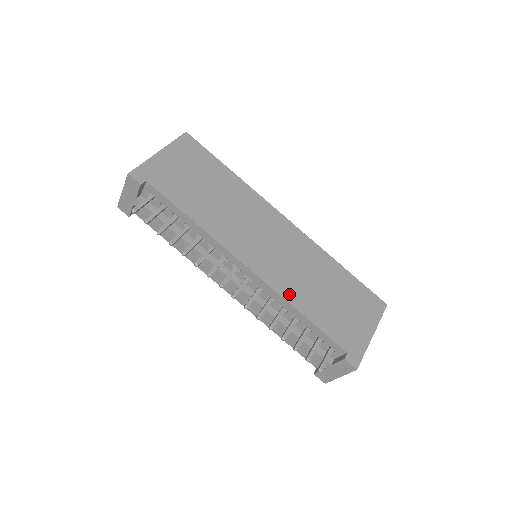
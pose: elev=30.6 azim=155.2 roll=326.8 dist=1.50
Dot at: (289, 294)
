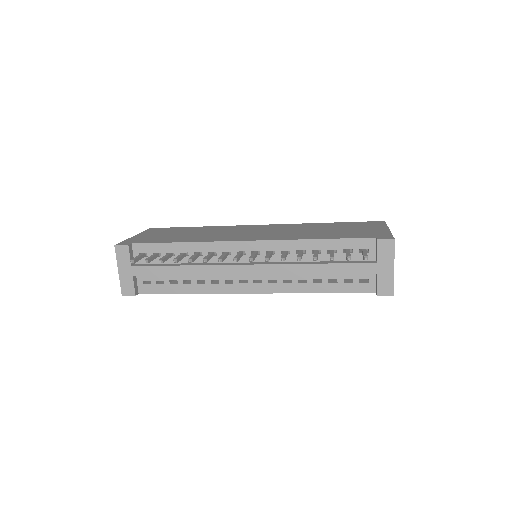
Dot at: (295, 238)
